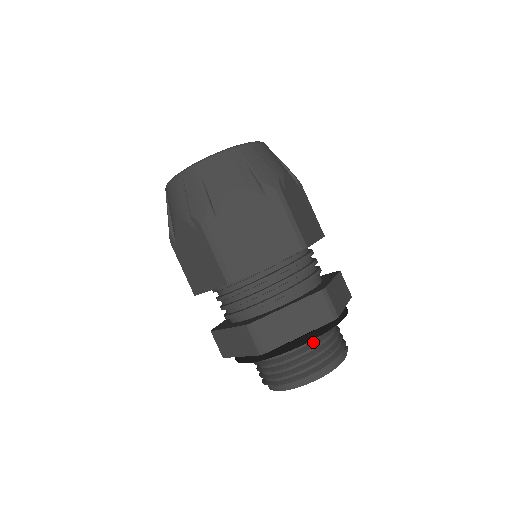
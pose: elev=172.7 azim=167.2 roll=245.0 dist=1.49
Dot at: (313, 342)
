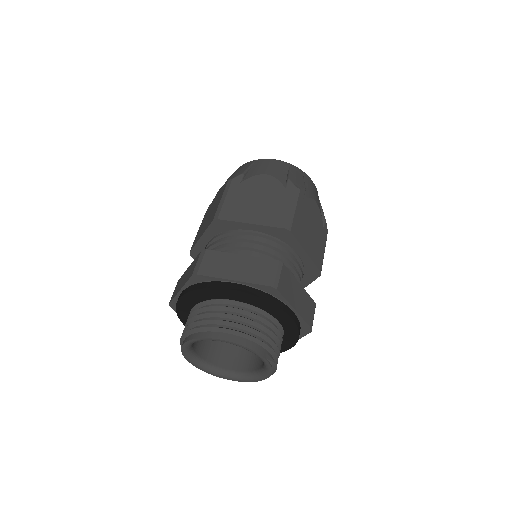
Dot at: (244, 309)
